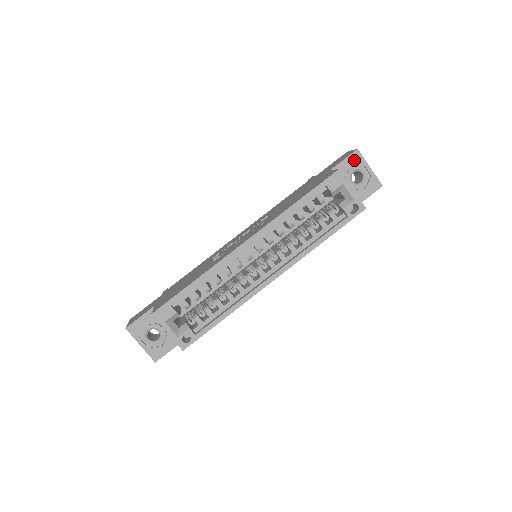
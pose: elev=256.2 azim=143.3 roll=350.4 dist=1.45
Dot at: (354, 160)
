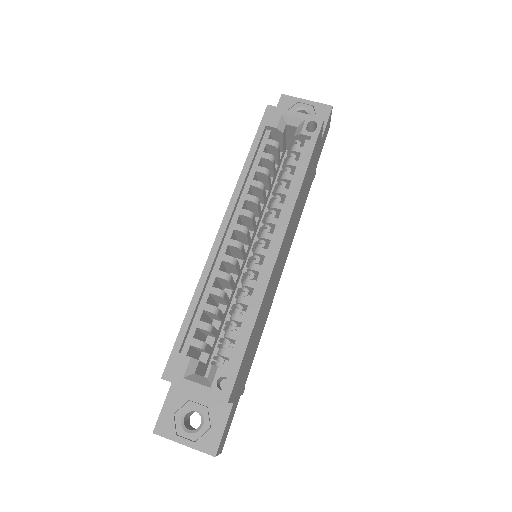
Dot at: (286, 104)
